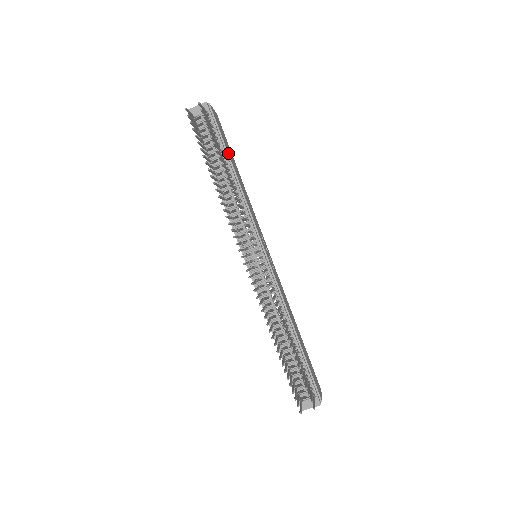
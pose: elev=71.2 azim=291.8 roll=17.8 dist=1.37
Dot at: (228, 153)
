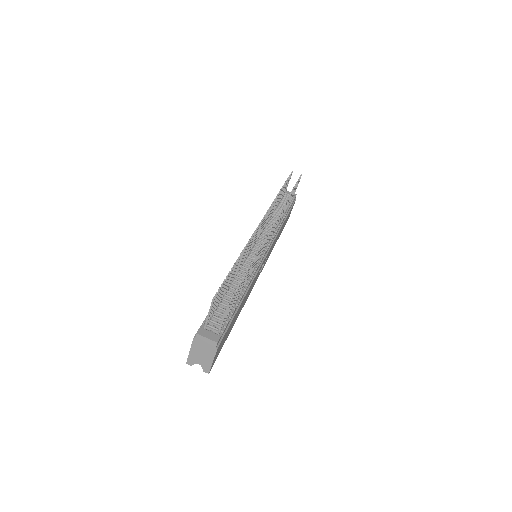
Dot at: occluded
